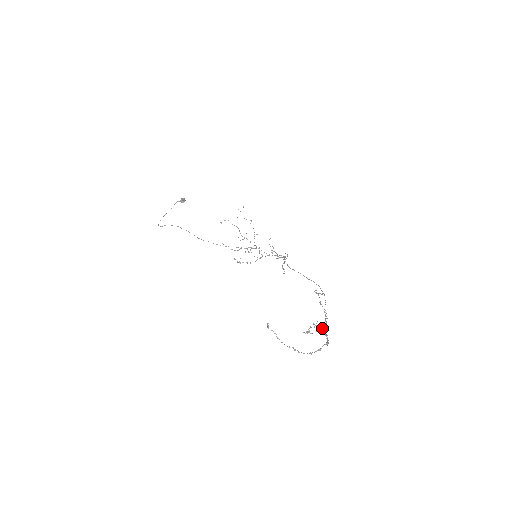
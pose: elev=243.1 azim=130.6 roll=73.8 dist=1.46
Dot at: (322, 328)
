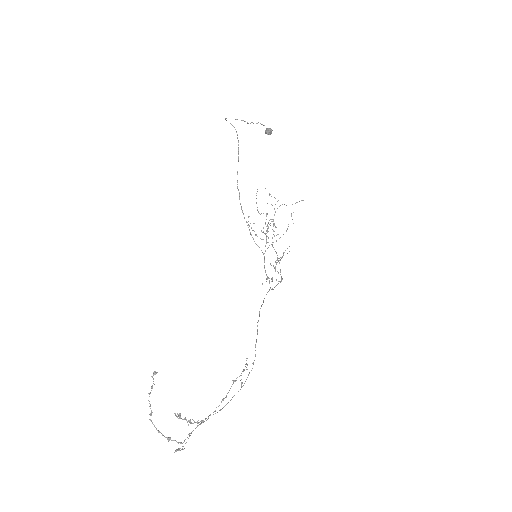
Dot at: occluded
